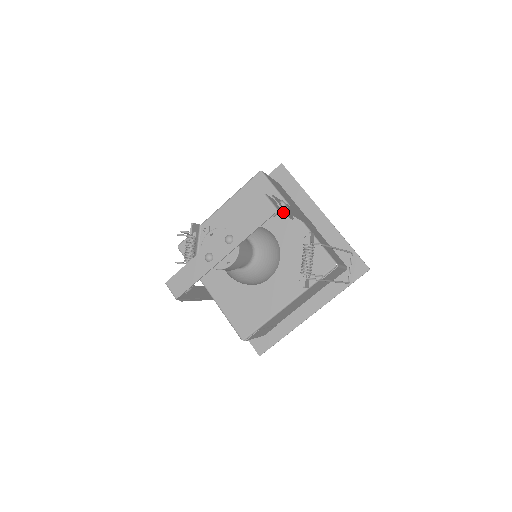
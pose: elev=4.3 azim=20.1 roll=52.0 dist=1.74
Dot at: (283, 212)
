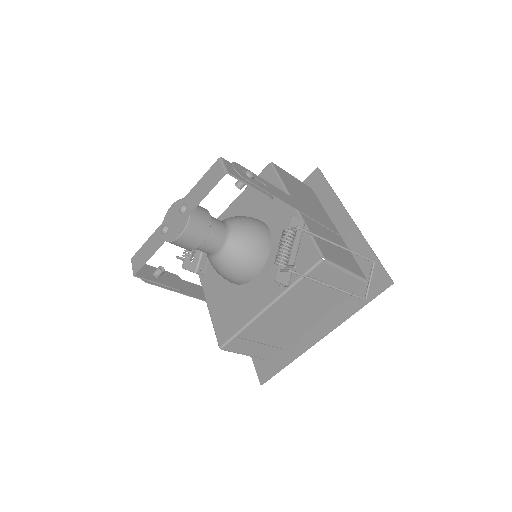
Dot at: (243, 180)
